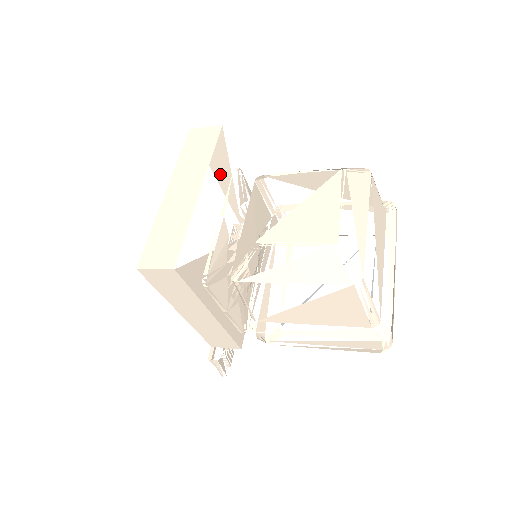
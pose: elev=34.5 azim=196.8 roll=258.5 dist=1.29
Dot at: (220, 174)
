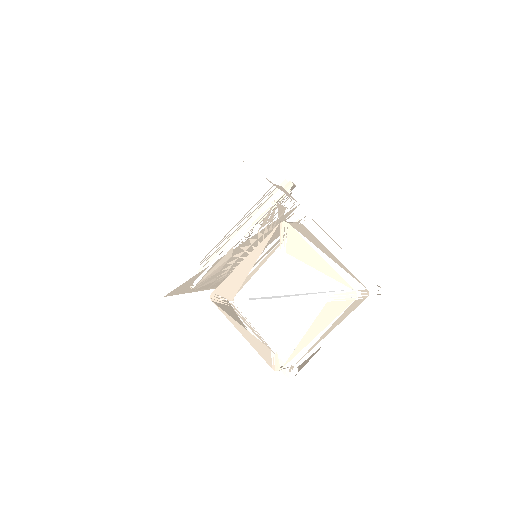
Dot at: occluded
